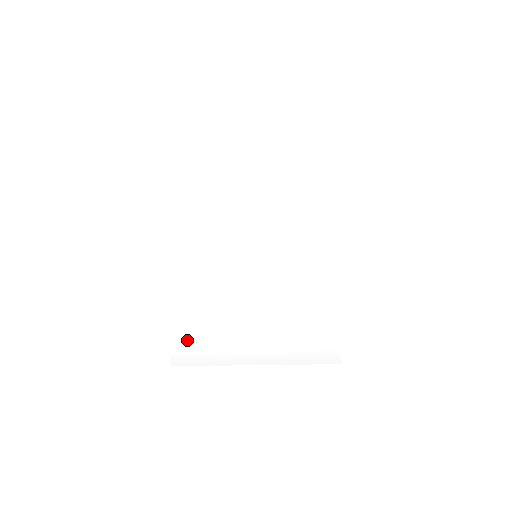
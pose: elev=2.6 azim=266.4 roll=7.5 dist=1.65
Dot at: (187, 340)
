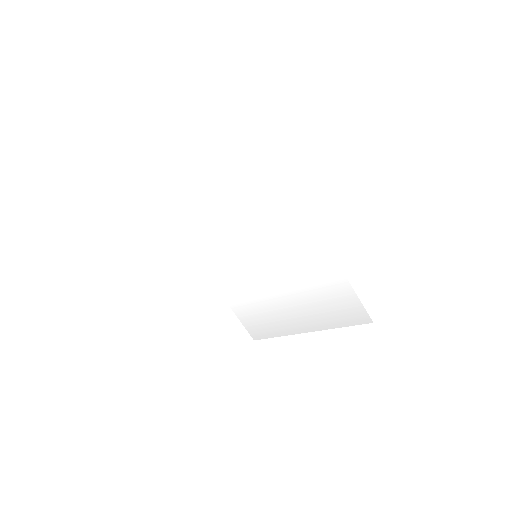
Dot at: (252, 324)
